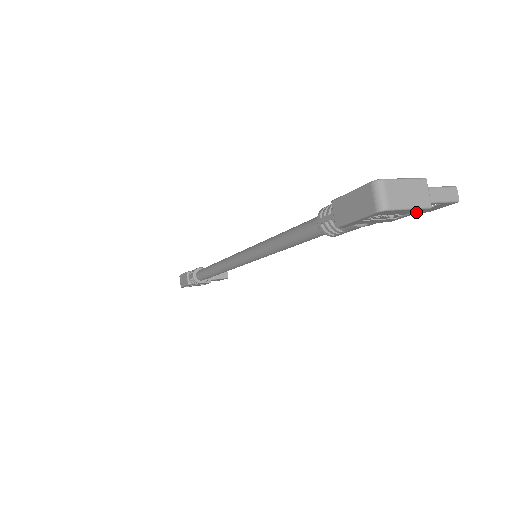
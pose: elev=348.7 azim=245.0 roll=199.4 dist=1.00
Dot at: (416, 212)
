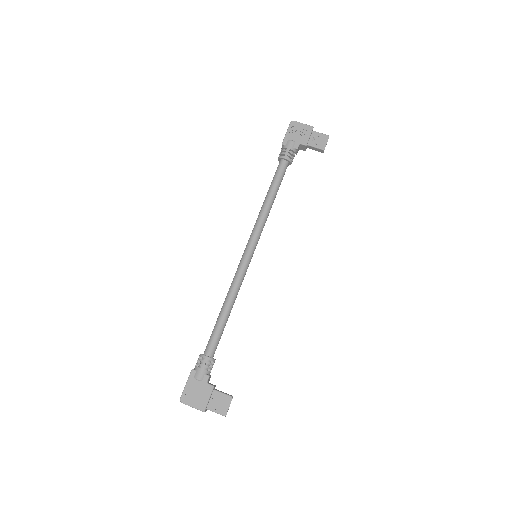
Dot at: occluded
